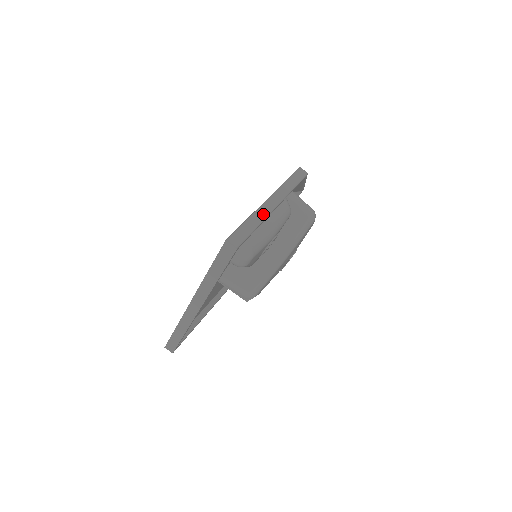
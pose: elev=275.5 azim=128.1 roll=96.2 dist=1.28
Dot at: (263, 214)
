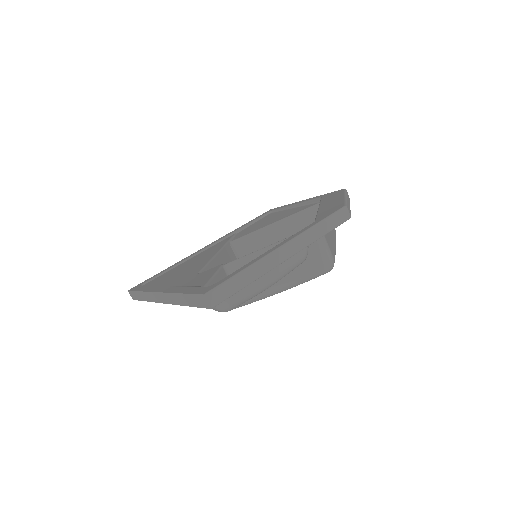
Dot at: (266, 267)
